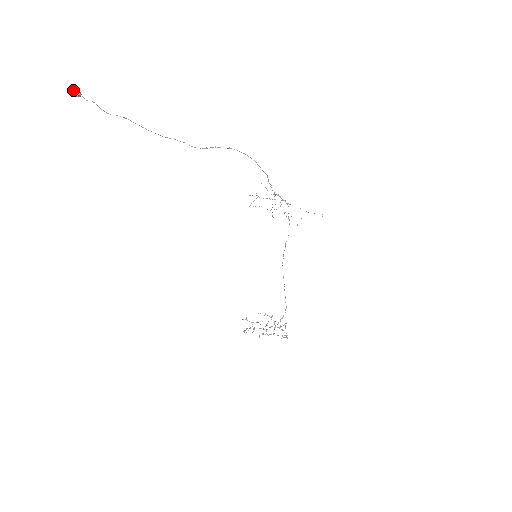
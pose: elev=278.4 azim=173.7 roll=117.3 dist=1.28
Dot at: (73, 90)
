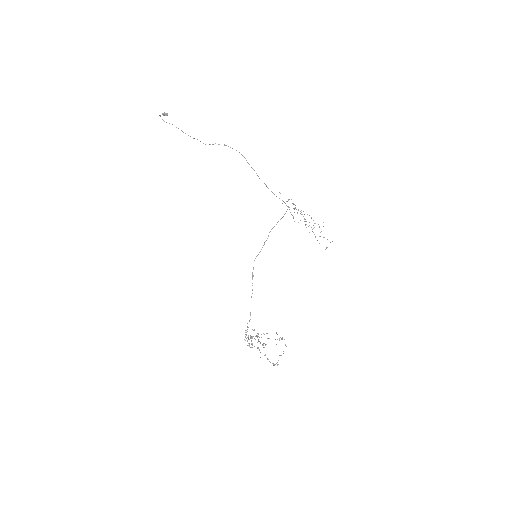
Dot at: (165, 113)
